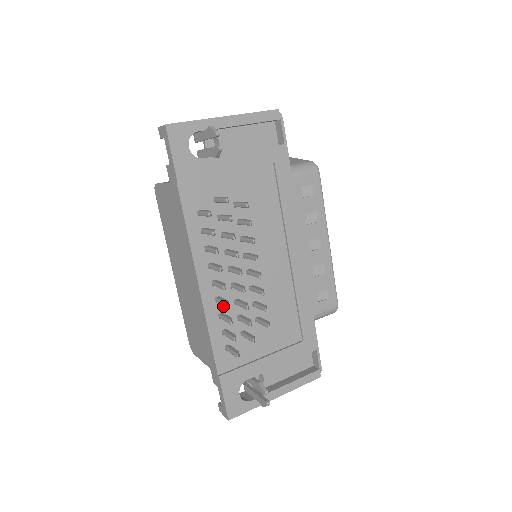
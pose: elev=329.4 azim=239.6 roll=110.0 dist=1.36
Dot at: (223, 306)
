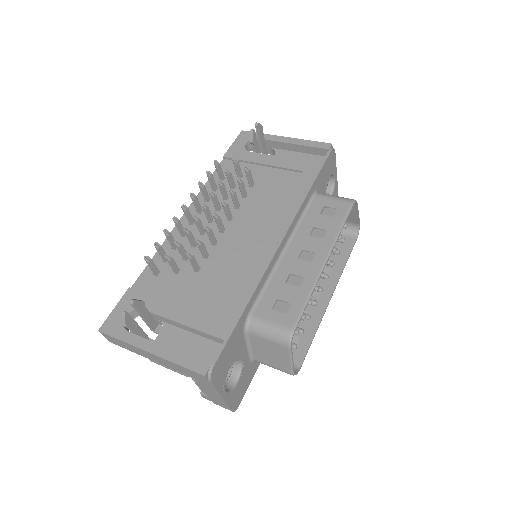
Dot at: (183, 242)
